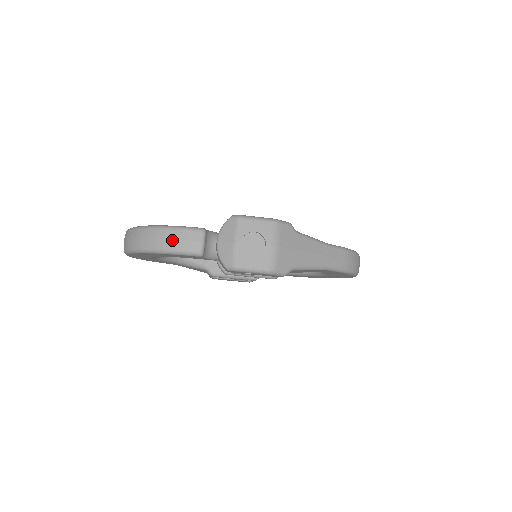
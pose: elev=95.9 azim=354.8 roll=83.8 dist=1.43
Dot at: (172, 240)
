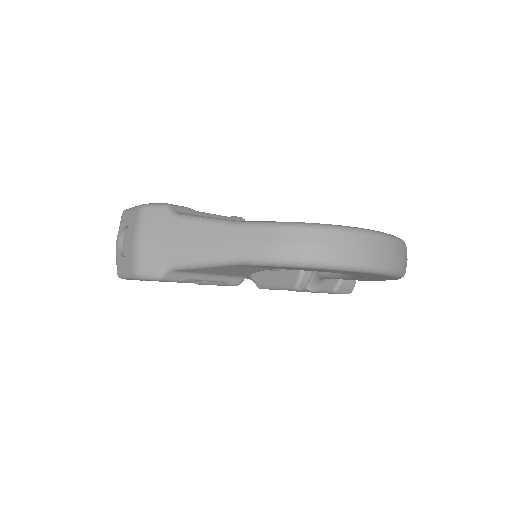
Dot at: occluded
